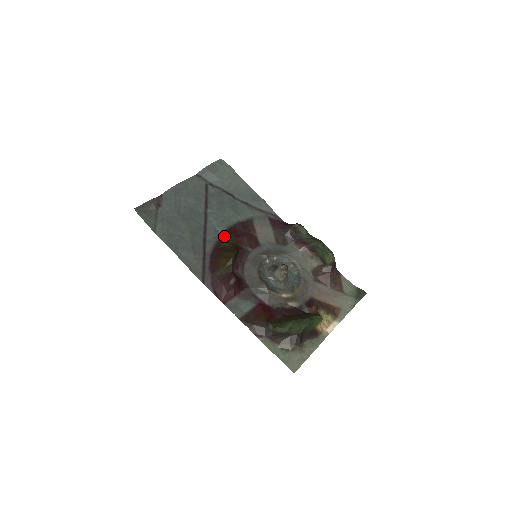
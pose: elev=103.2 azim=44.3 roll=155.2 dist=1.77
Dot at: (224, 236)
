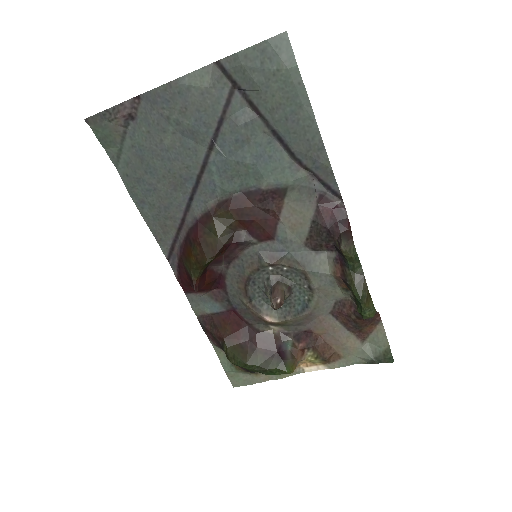
Dot at: (220, 209)
